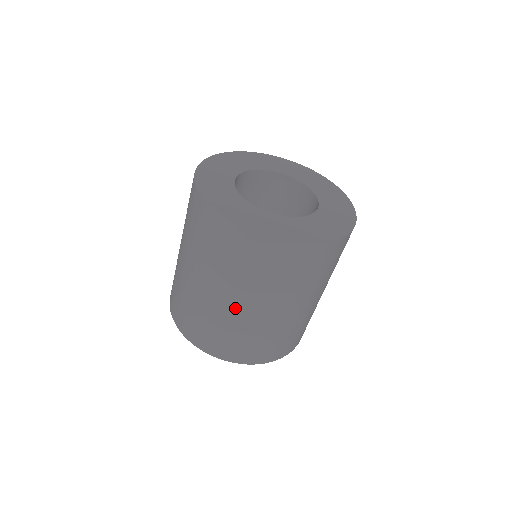
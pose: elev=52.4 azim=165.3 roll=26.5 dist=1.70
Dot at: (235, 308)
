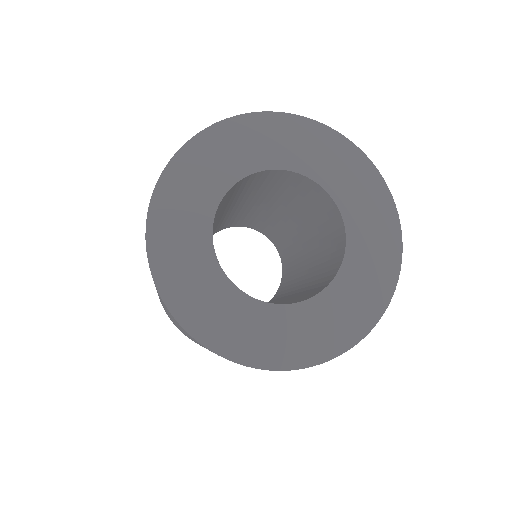
Dot at: occluded
